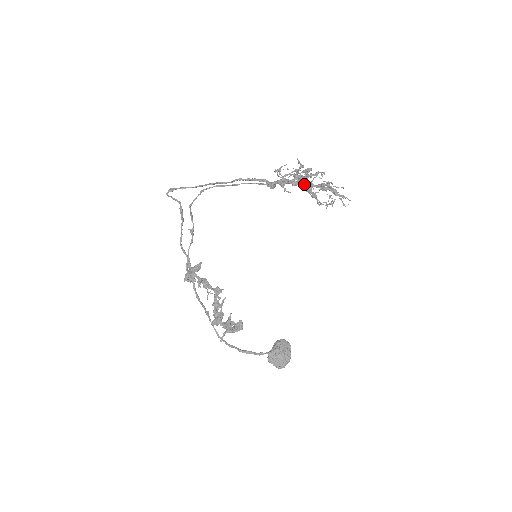
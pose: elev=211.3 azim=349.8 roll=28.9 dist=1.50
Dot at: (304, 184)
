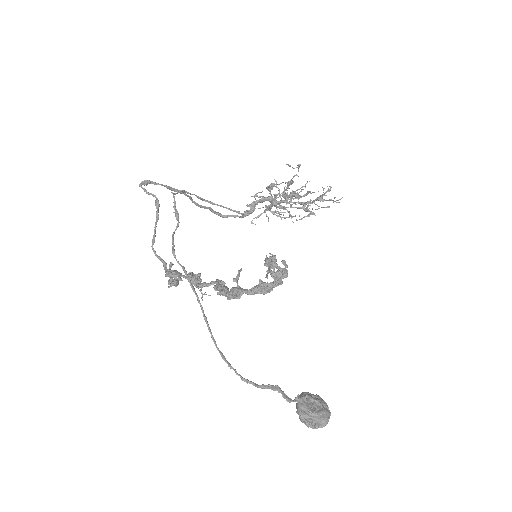
Dot at: (284, 208)
